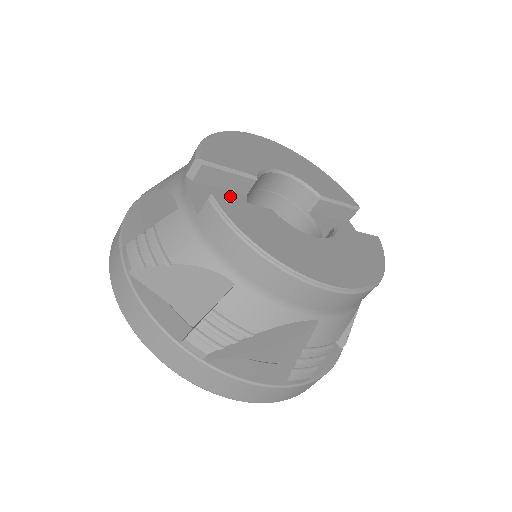
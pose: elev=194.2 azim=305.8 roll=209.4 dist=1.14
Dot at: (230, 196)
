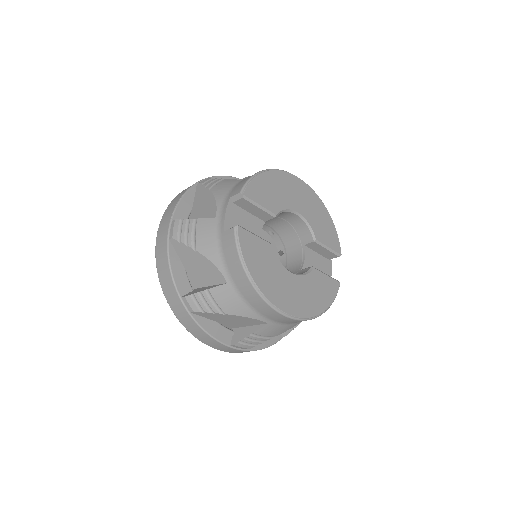
Dot at: (253, 220)
